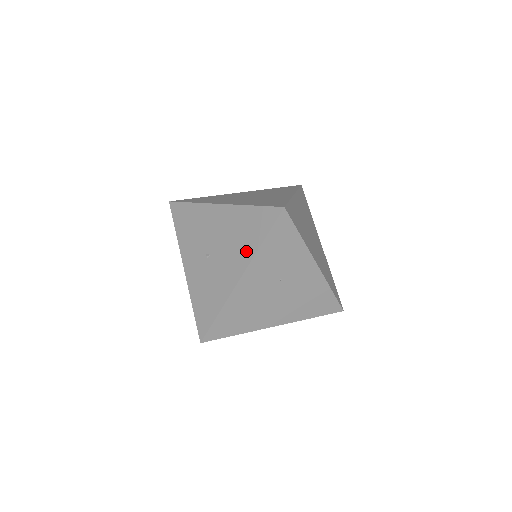
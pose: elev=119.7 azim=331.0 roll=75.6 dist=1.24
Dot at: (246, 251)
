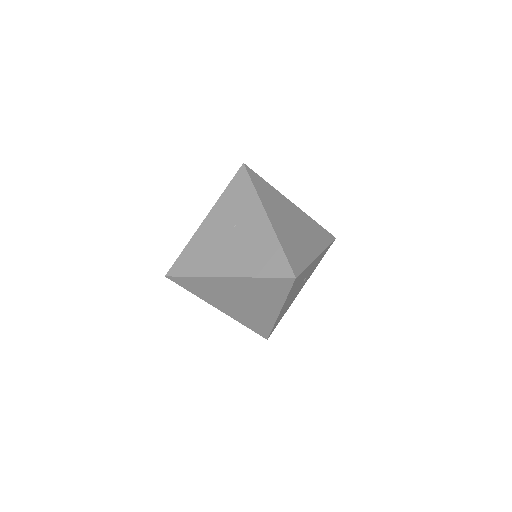
Dot at: occluded
